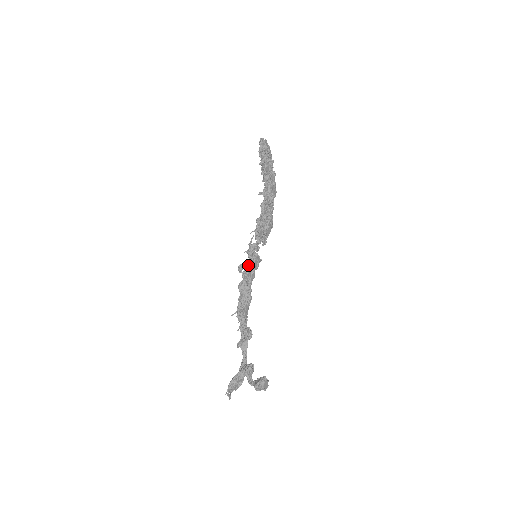
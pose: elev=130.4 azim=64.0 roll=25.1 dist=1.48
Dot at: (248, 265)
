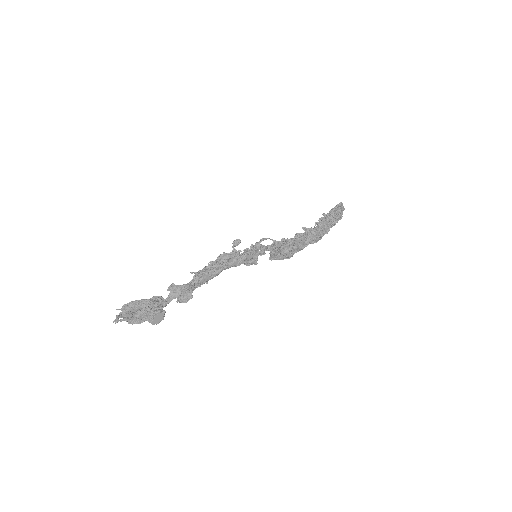
Dot at: (244, 252)
